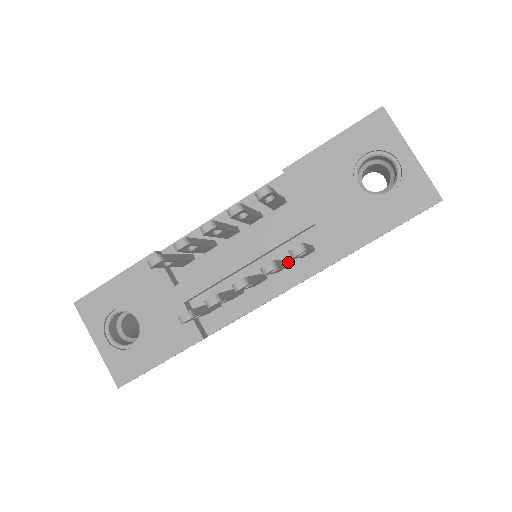
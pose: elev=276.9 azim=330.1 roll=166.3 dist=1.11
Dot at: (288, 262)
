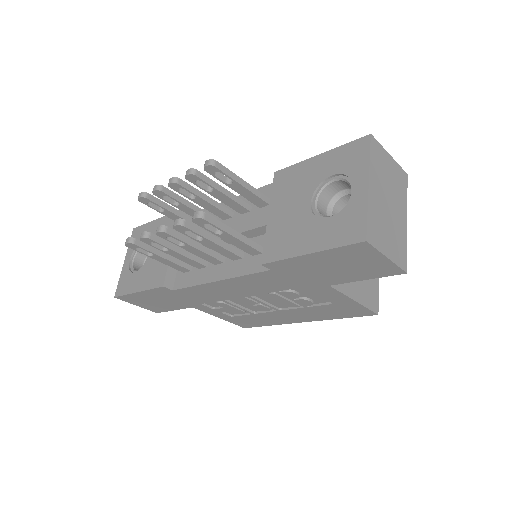
Dot at: (242, 254)
